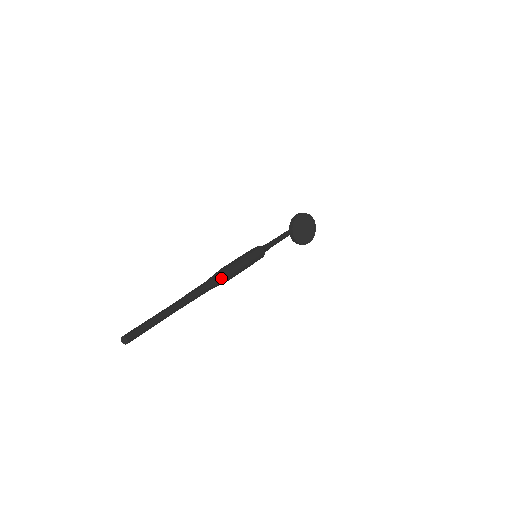
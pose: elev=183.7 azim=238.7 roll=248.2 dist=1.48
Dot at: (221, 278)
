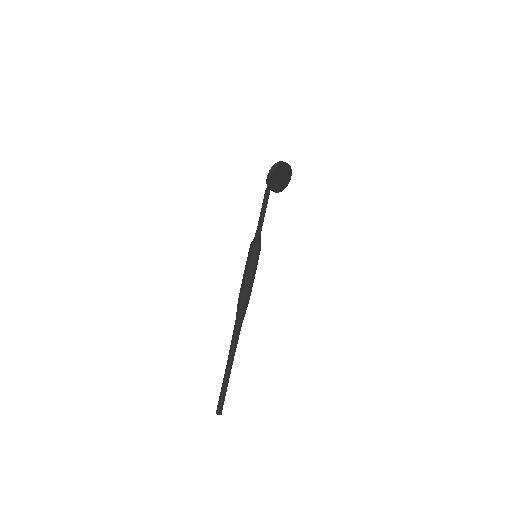
Dot at: (244, 311)
